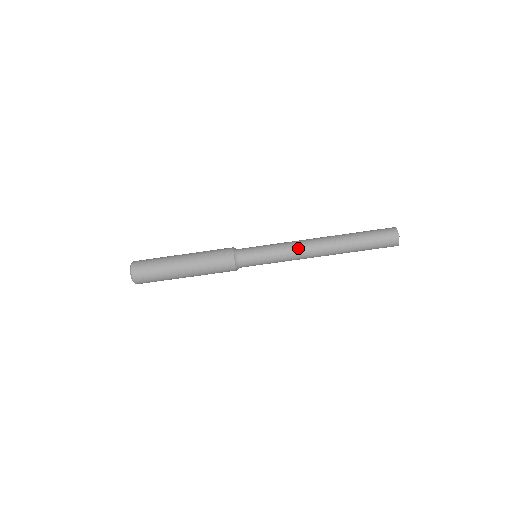
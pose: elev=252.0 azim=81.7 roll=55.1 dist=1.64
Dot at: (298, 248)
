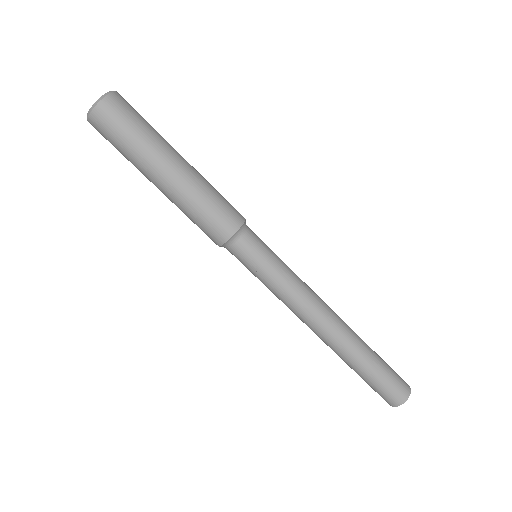
Dot at: (313, 292)
